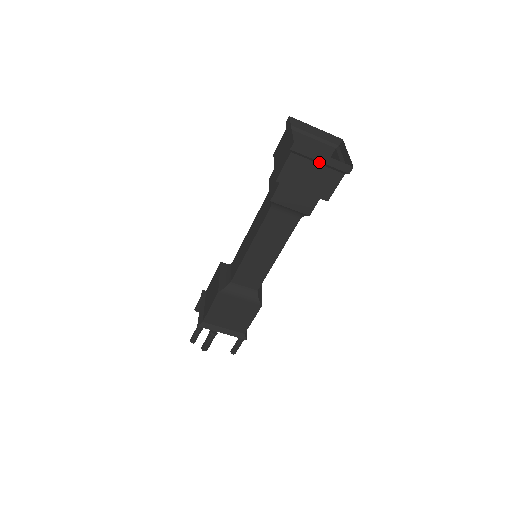
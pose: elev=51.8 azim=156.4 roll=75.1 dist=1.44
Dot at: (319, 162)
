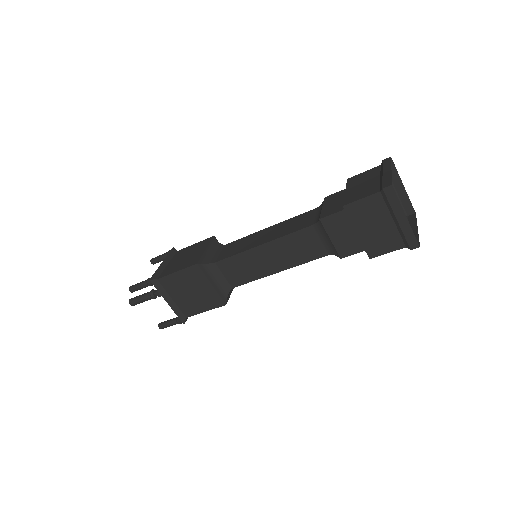
Dot at: (396, 220)
